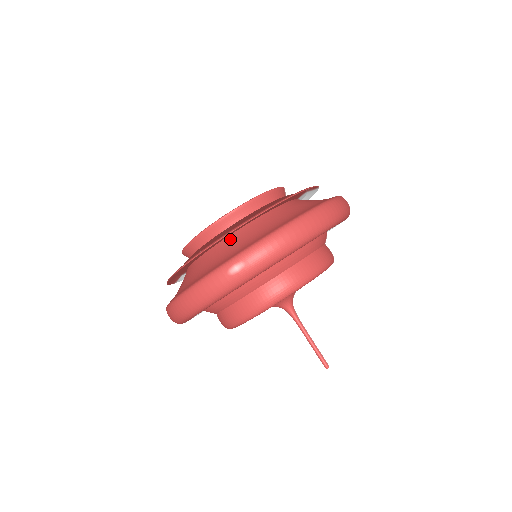
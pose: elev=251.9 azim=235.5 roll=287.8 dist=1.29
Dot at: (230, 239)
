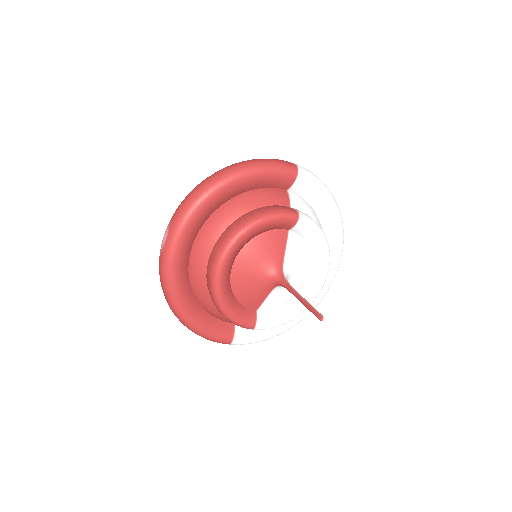
Dot at: occluded
